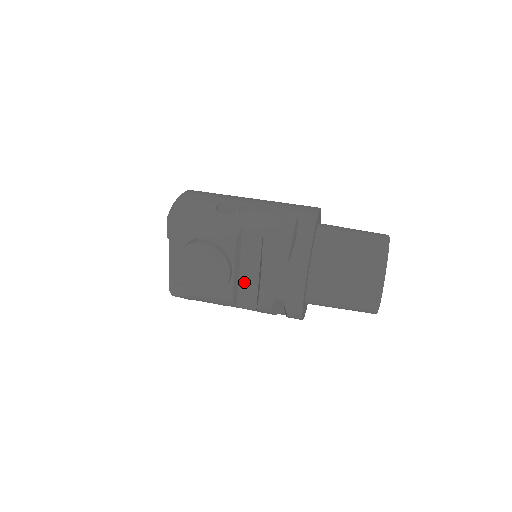
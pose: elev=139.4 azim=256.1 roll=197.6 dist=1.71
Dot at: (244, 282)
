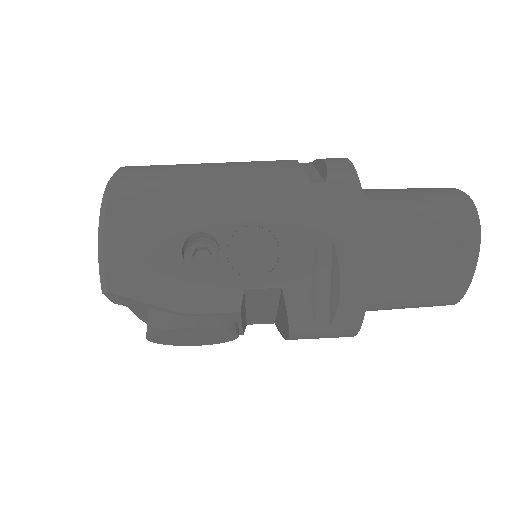
Dot at: (254, 314)
